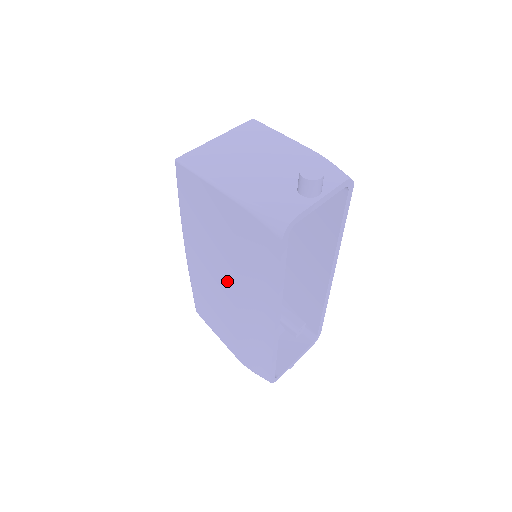
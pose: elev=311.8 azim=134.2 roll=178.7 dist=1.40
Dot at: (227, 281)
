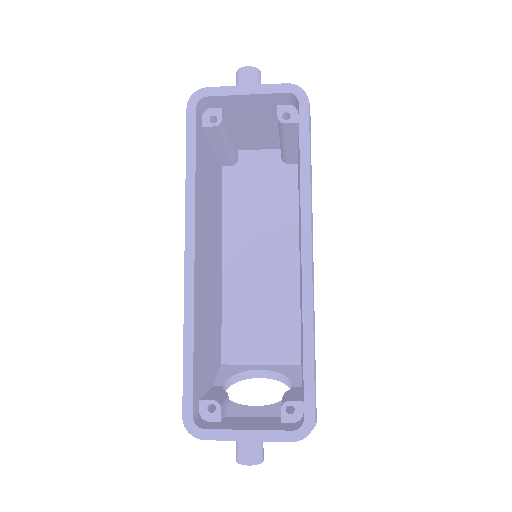
Dot at: occluded
